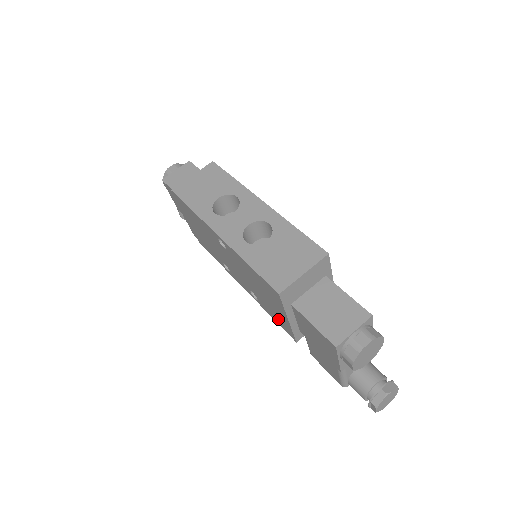
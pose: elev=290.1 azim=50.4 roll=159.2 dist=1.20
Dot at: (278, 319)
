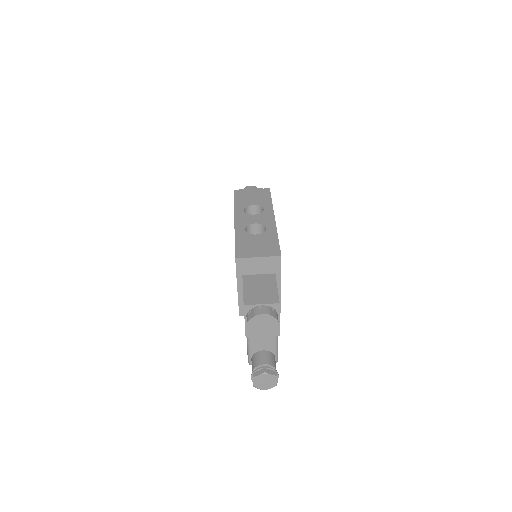
Dot at: occluded
